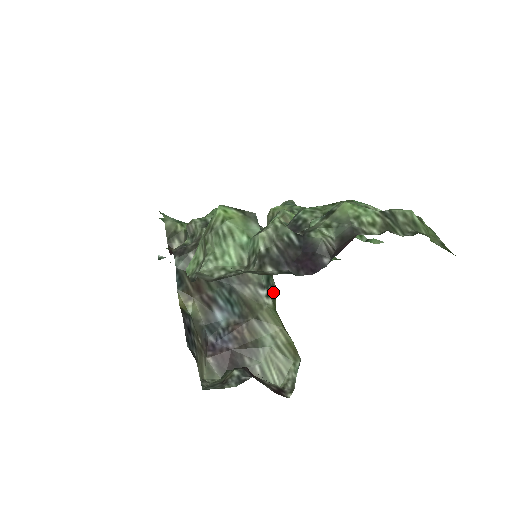
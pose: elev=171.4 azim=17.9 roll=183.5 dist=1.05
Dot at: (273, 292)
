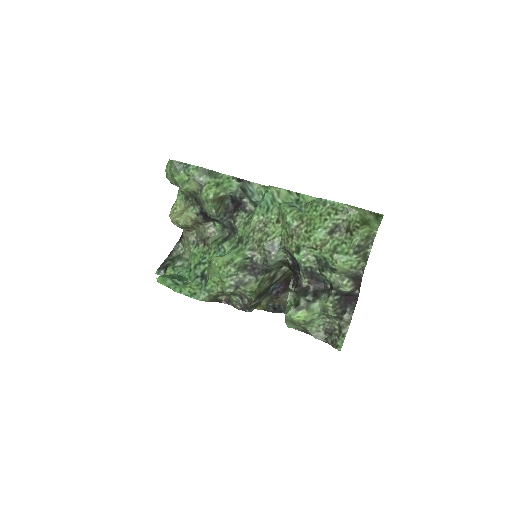
Dot at: occluded
